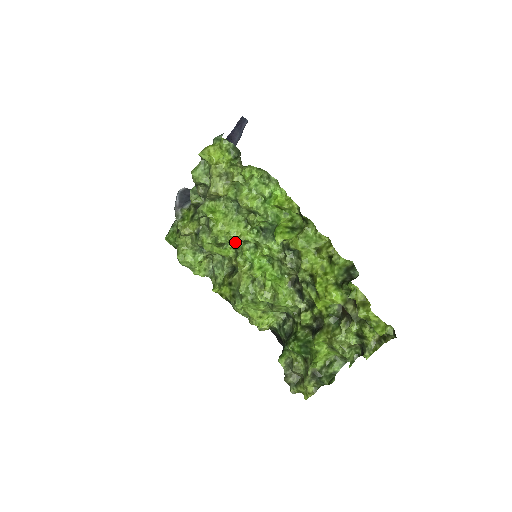
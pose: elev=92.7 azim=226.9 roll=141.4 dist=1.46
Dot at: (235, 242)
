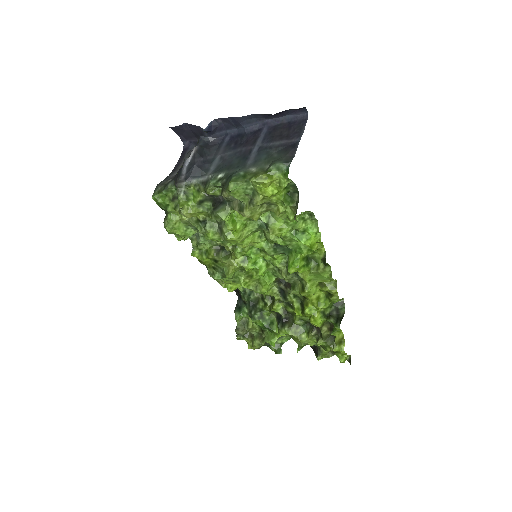
Dot at: occluded
